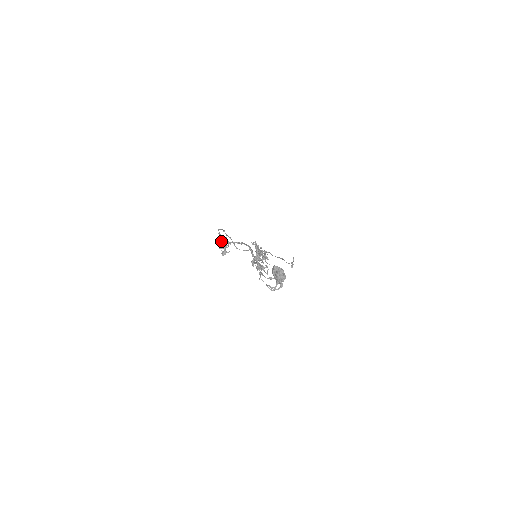
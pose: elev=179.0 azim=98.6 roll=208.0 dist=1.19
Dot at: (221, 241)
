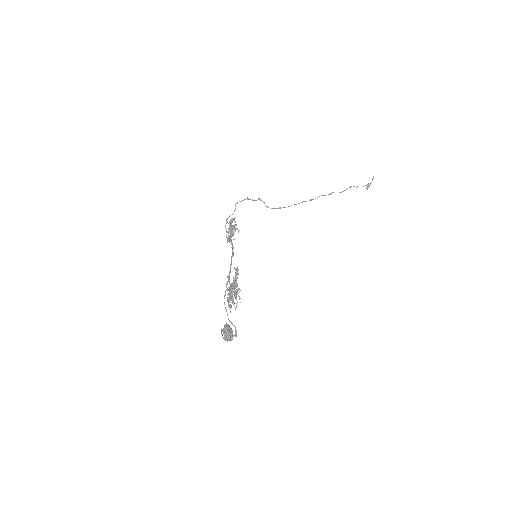
Dot at: (230, 225)
